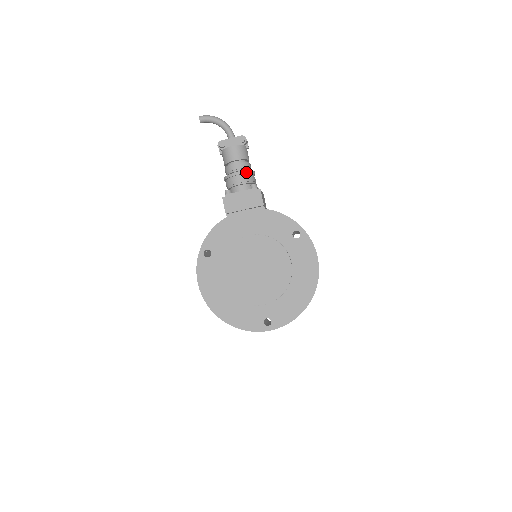
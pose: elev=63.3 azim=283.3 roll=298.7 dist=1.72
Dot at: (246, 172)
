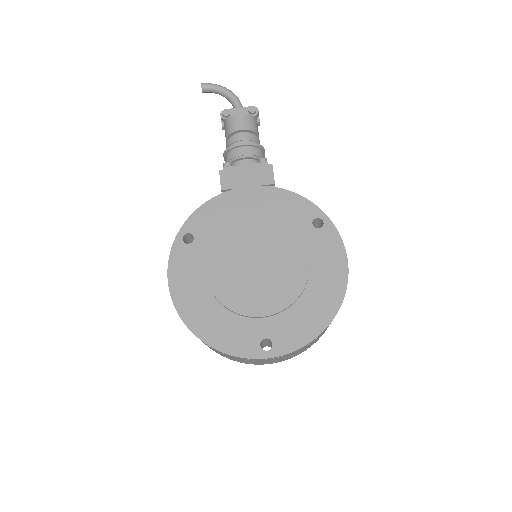
Dot at: (255, 144)
